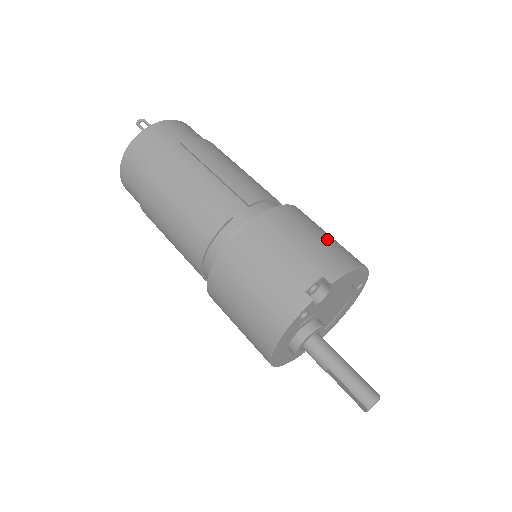
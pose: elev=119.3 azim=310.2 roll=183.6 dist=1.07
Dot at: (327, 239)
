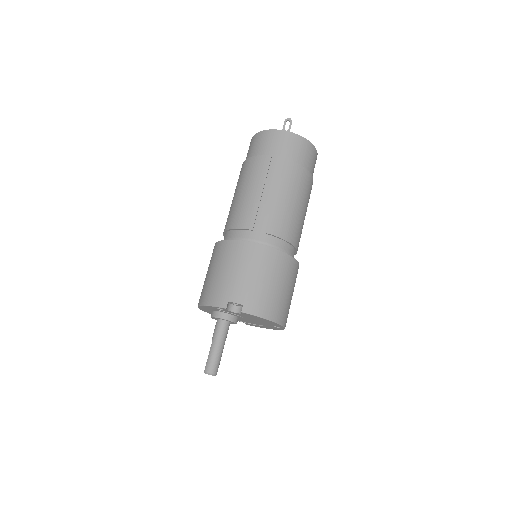
Dot at: (276, 291)
